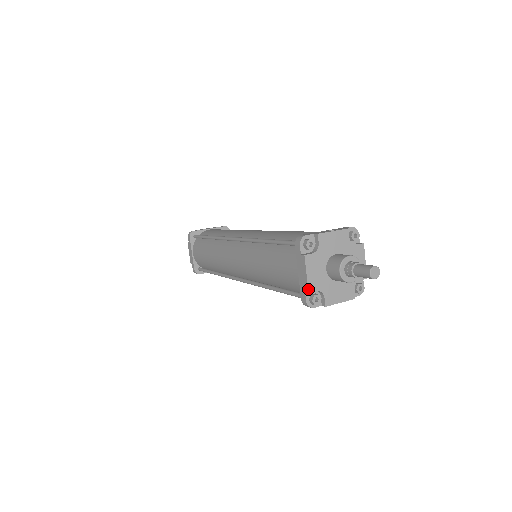
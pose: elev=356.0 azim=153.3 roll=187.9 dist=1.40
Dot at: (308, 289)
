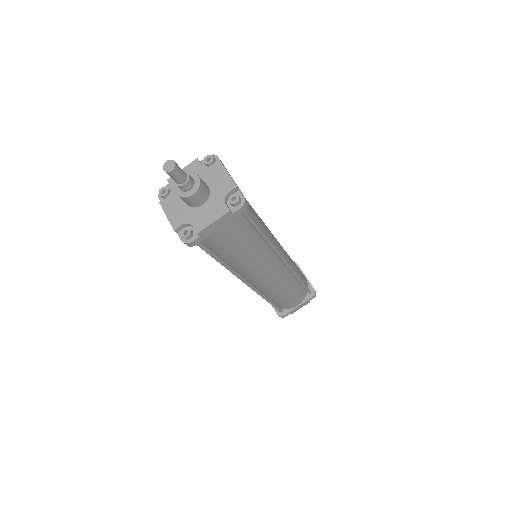
Dot at: occluded
